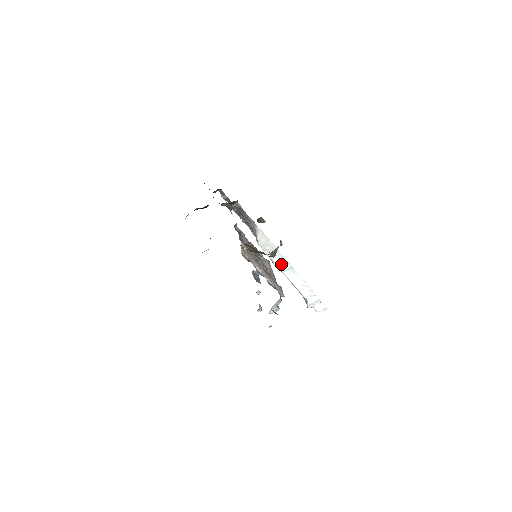
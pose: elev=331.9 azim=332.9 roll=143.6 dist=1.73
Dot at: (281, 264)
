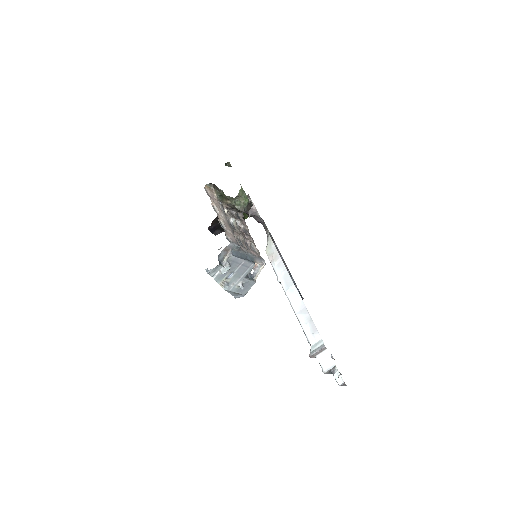
Dot at: (284, 280)
